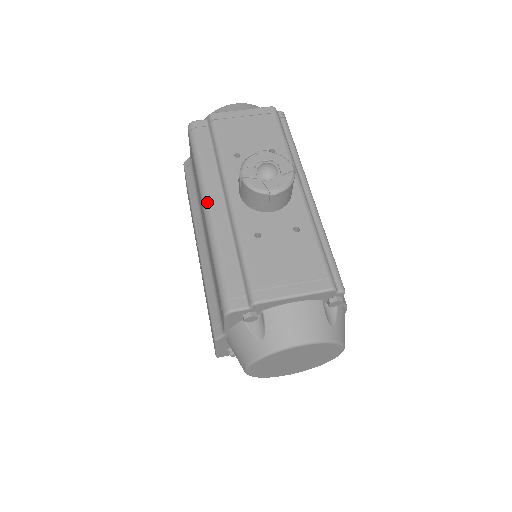
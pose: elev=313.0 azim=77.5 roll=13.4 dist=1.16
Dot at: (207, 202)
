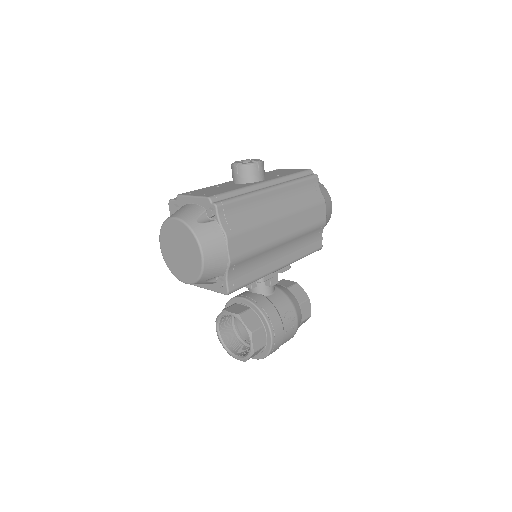
Dot at: occluded
